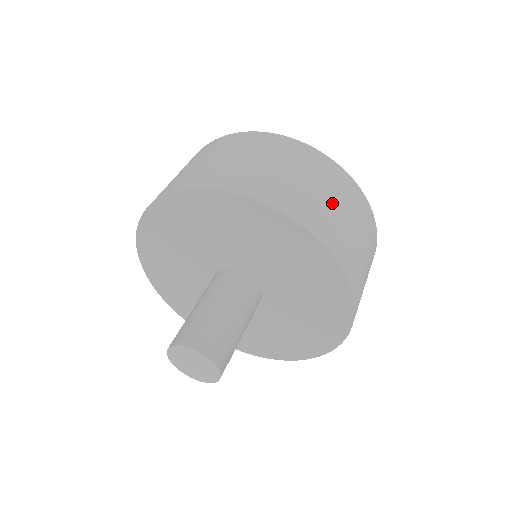
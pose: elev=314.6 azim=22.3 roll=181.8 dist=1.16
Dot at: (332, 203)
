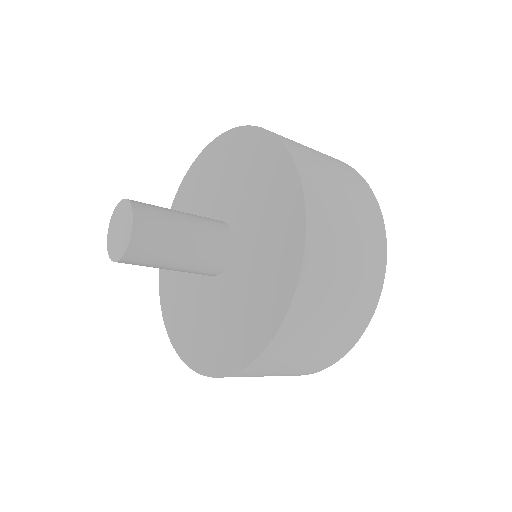
Dot at: (331, 170)
